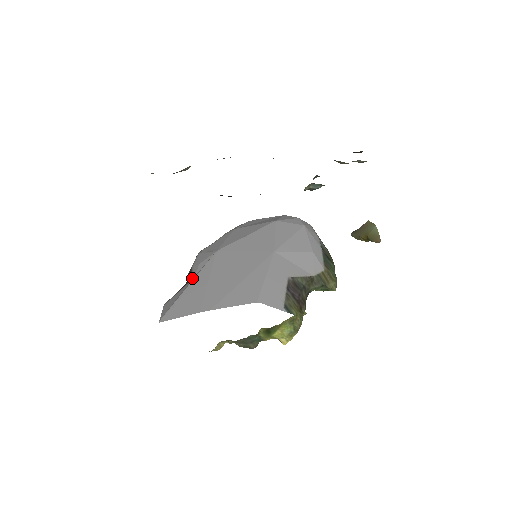
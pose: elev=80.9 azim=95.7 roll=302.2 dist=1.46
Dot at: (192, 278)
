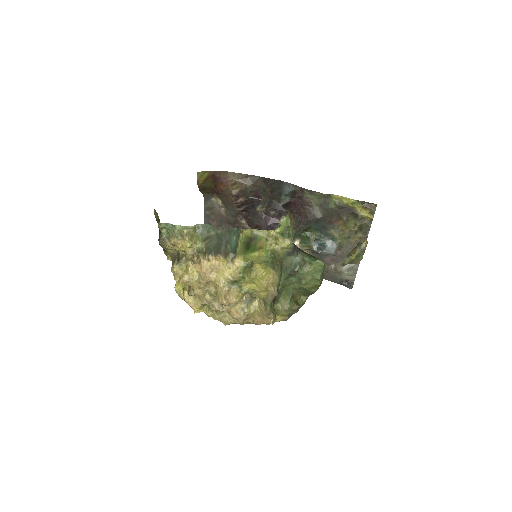
Dot at: occluded
